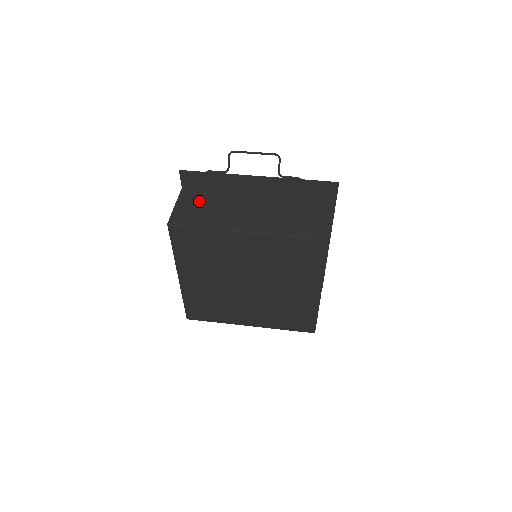
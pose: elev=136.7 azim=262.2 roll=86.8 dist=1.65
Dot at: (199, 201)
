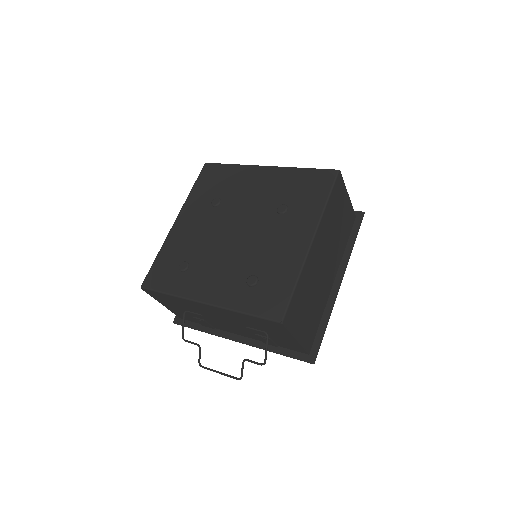
Dot at: occluded
